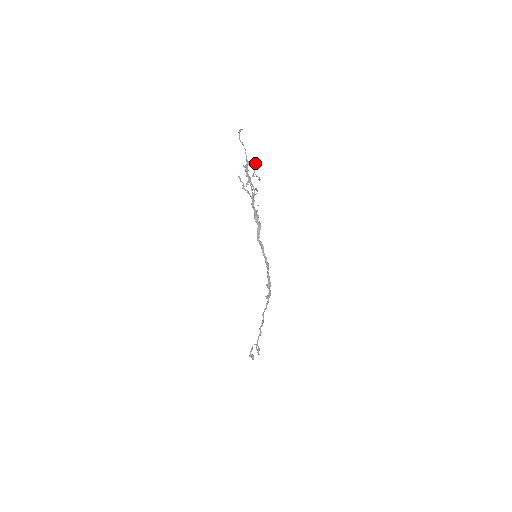
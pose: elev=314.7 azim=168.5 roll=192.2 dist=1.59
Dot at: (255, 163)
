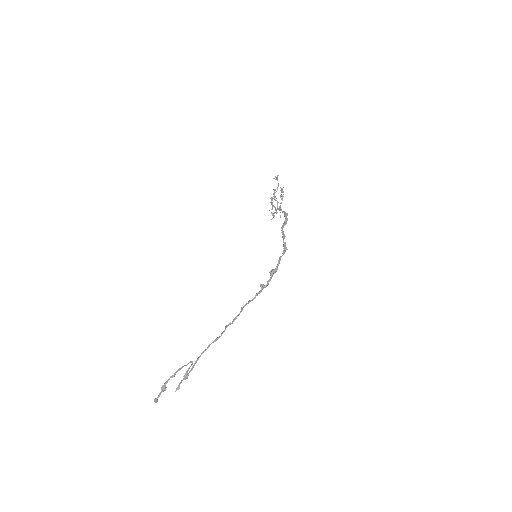
Dot at: occluded
